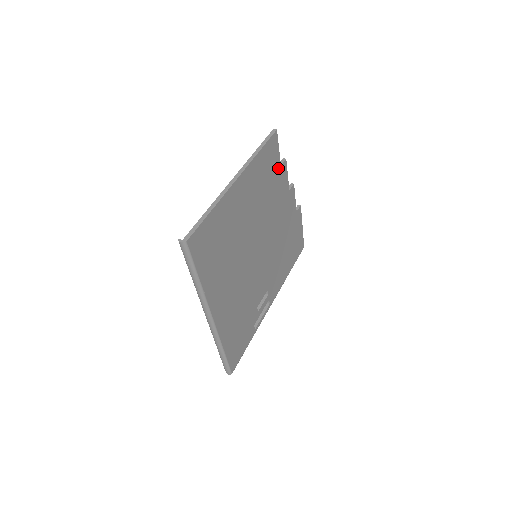
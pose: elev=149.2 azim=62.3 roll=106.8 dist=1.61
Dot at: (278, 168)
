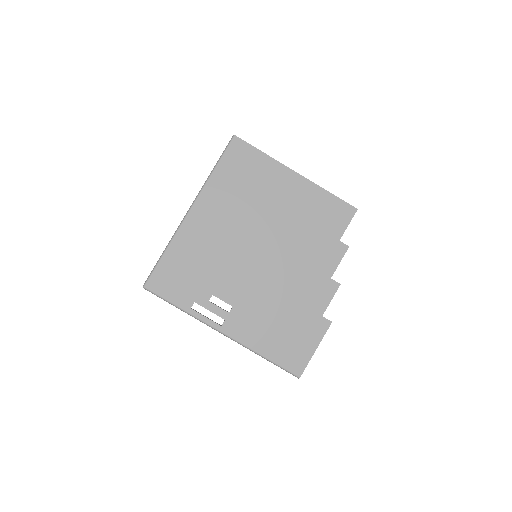
Dot at: (335, 237)
